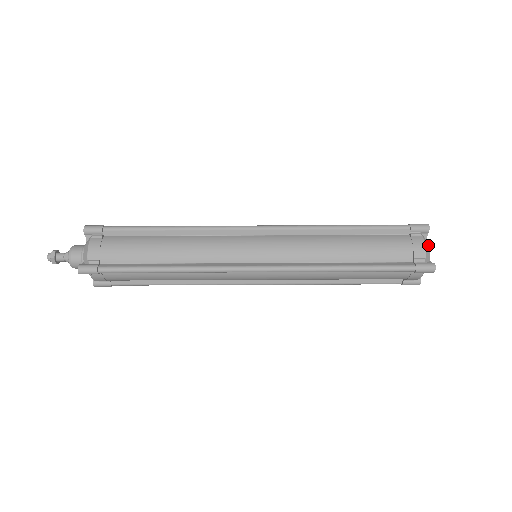
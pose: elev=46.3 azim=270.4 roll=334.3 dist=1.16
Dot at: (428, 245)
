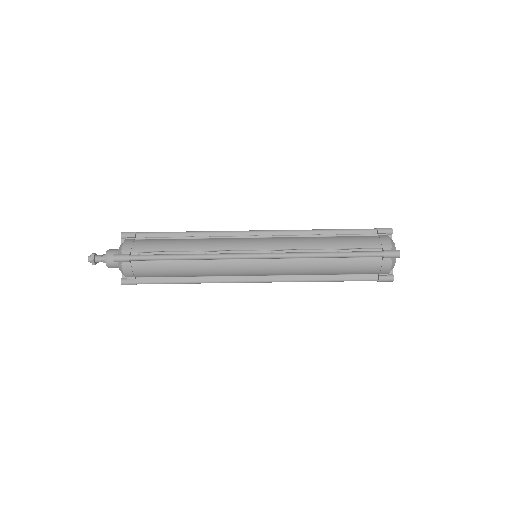
Dot at: (395, 262)
